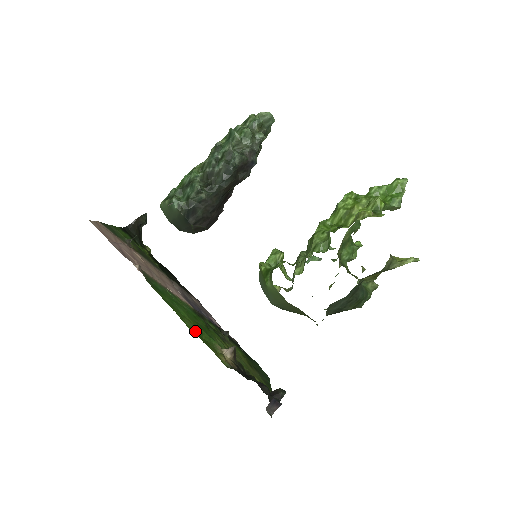
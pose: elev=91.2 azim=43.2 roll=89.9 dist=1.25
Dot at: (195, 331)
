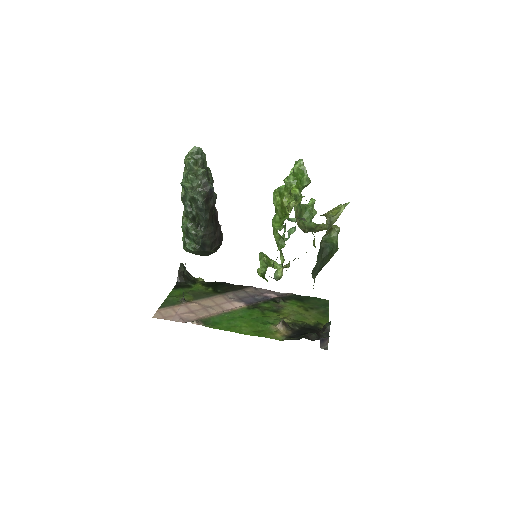
Dot at: (251, 333)
